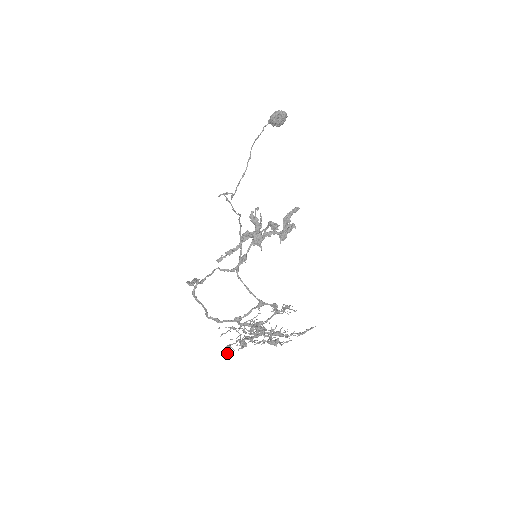
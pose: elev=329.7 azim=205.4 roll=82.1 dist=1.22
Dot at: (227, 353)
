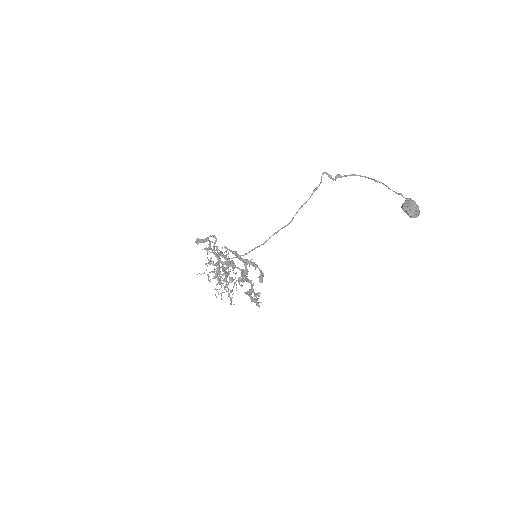
Dot at: (208, 247)
